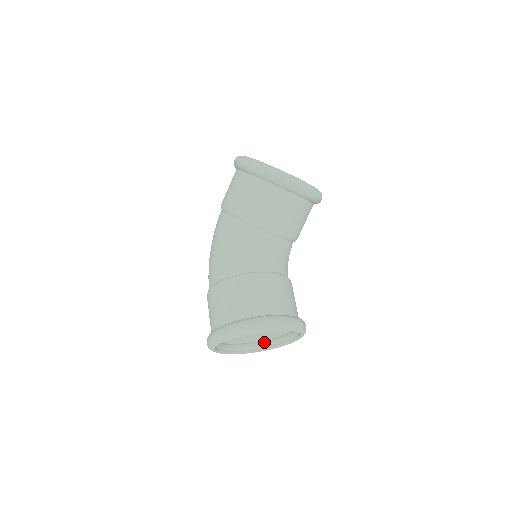
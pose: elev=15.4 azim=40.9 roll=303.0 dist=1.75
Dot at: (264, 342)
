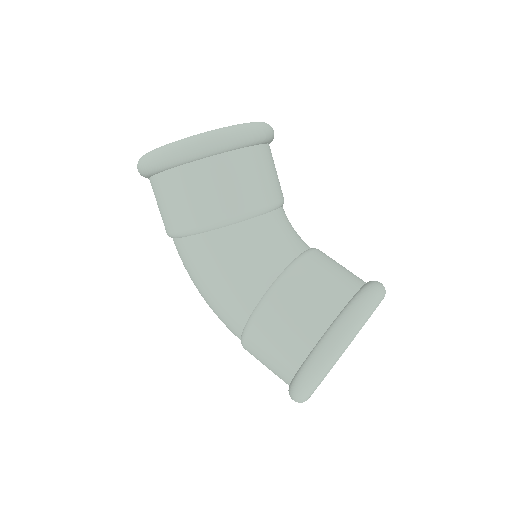
Dot at: occluded
